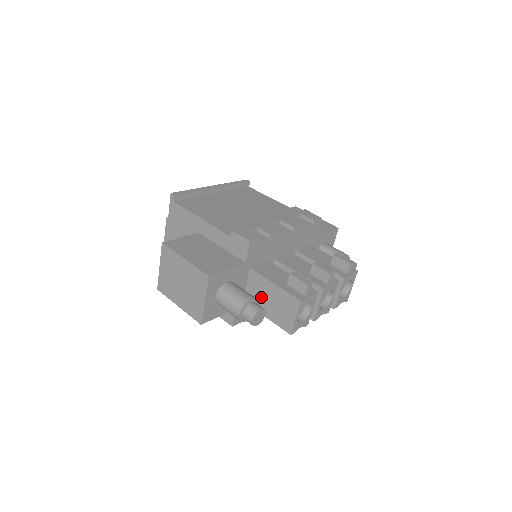
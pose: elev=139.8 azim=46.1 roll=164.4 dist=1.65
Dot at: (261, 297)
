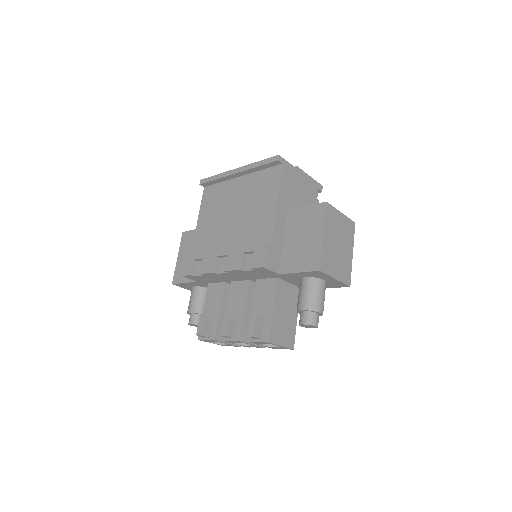
Dot at: occluded
